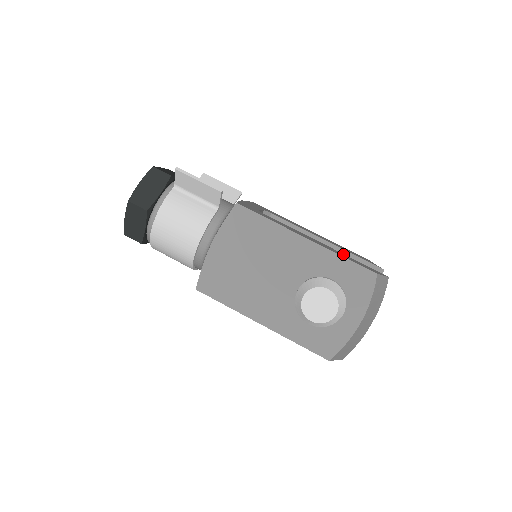
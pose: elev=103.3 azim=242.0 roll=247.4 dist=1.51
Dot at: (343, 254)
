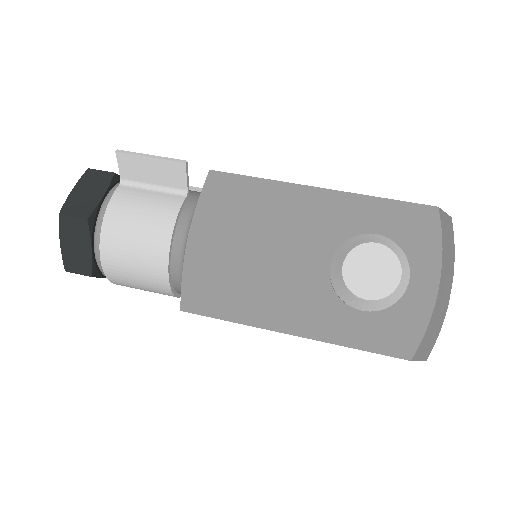
Dot at: occluded
